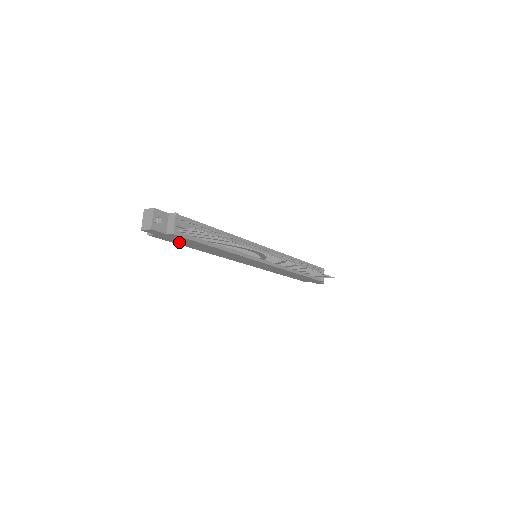
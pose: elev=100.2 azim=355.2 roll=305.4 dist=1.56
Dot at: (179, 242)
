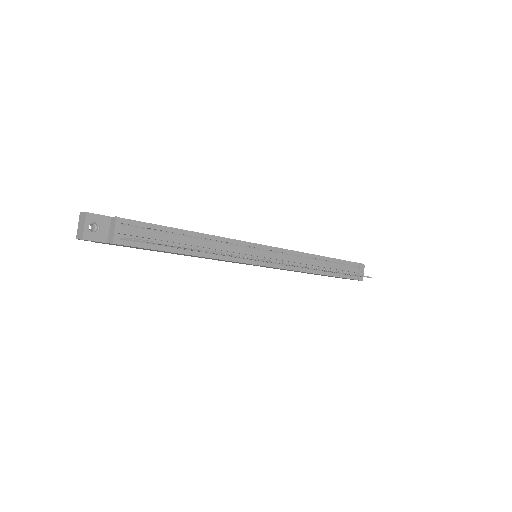
Dot at: (138, 248)
